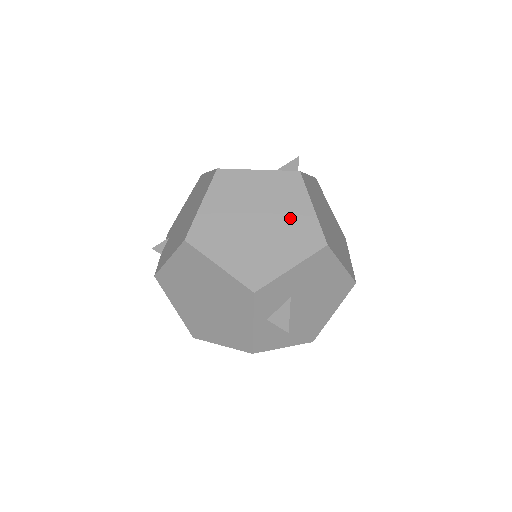
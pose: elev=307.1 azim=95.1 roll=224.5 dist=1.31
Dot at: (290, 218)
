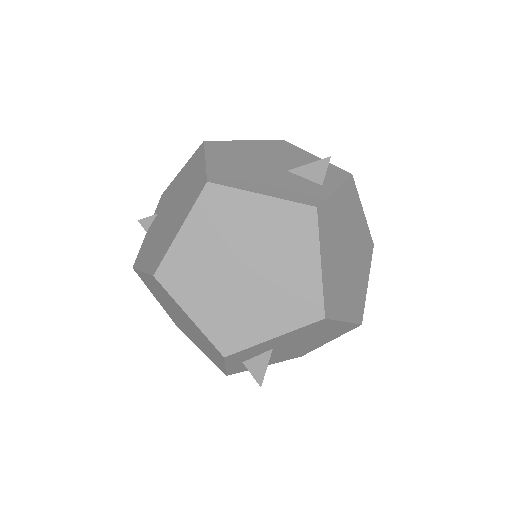
Dot at: (287, 273)
